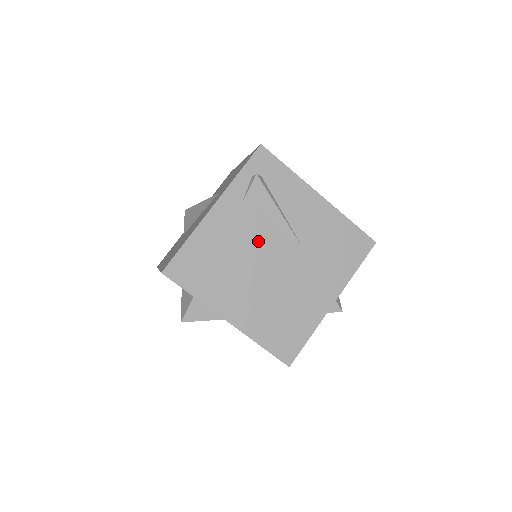
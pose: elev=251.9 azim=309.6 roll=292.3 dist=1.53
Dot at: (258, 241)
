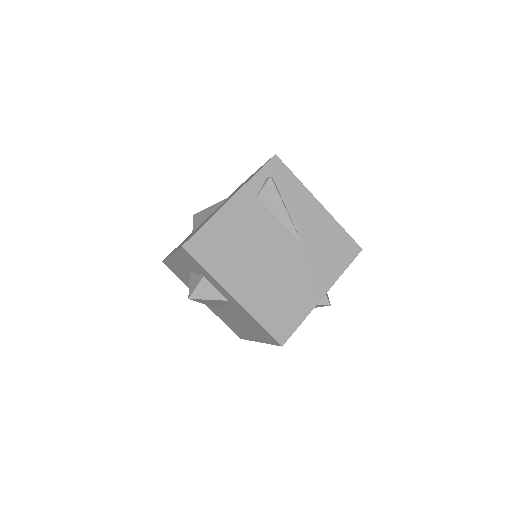
Dot at: (266, 232)
